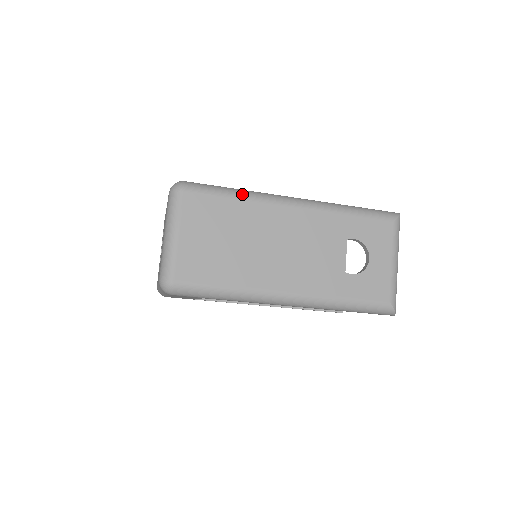
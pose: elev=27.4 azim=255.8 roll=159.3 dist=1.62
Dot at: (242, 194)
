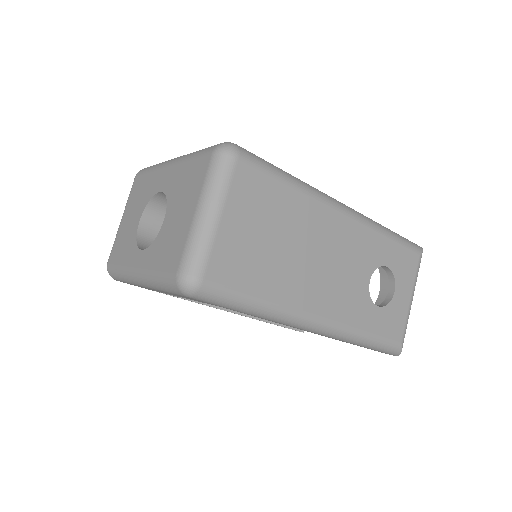
Dot at: (298, 183)
